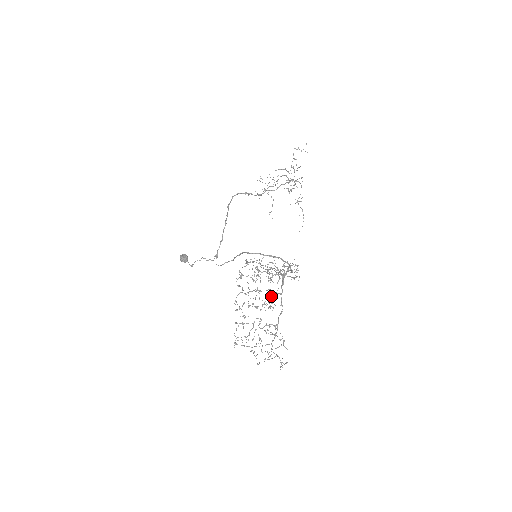
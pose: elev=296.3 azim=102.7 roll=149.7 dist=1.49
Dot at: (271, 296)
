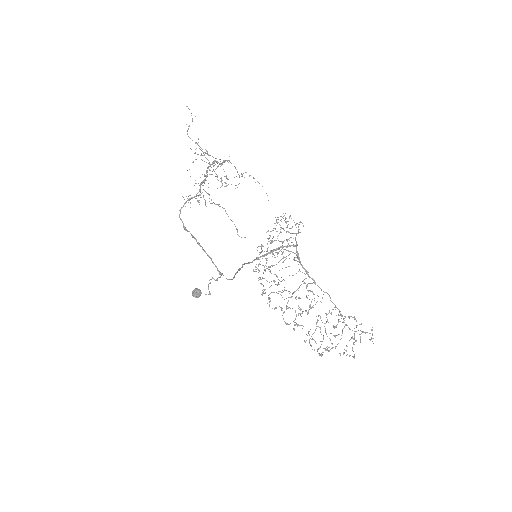
Dot at: occluded
